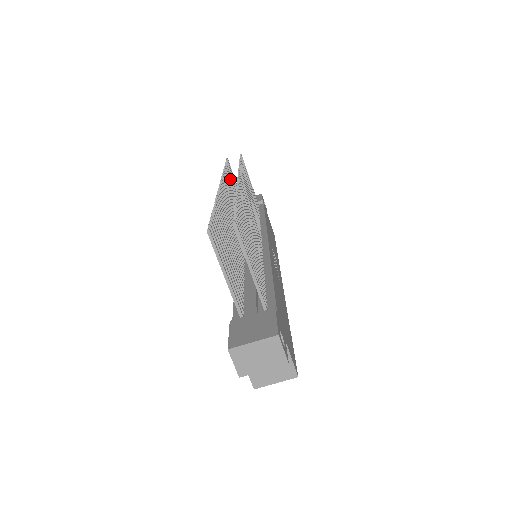
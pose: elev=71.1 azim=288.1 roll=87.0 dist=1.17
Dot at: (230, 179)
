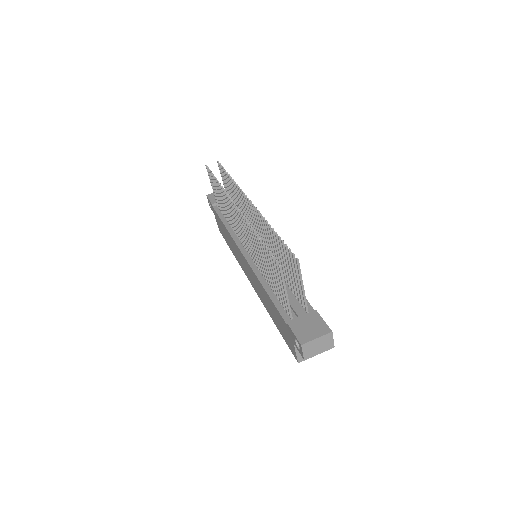
Dot at: occluded
